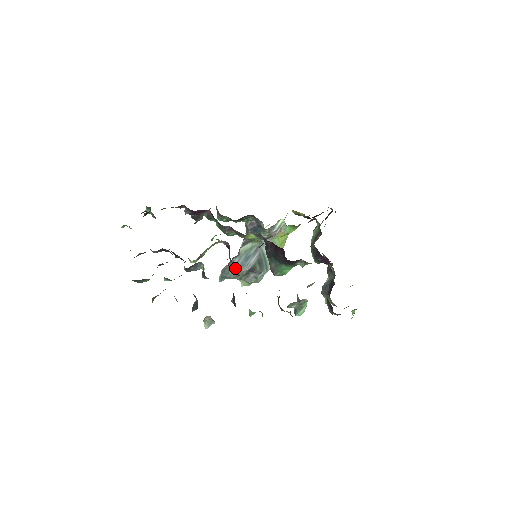
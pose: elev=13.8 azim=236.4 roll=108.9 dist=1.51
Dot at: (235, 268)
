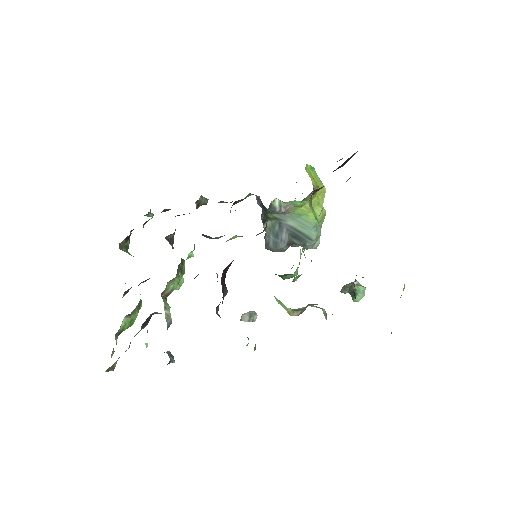
Dot at: (271, 246)
